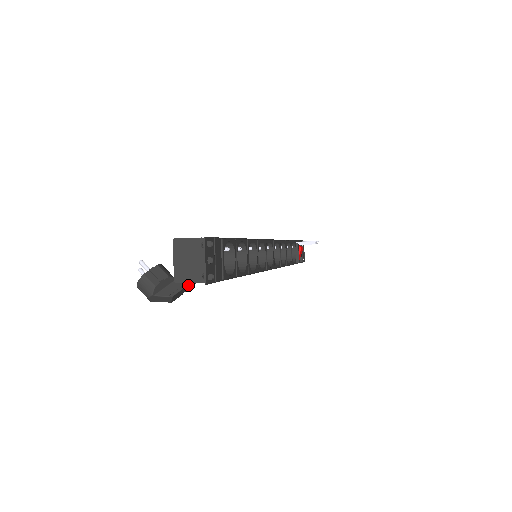
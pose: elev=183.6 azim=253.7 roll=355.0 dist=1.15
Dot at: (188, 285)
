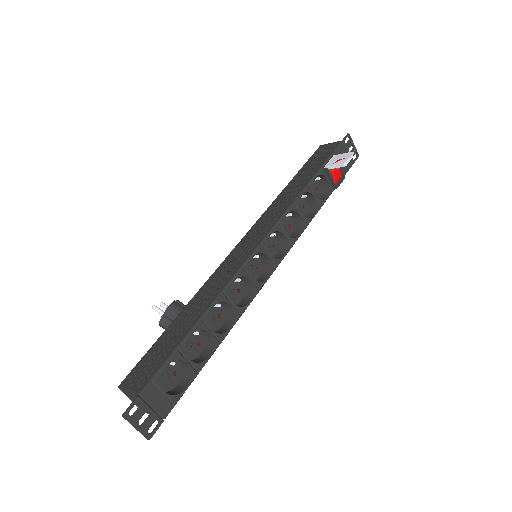
Dot at: occluded
